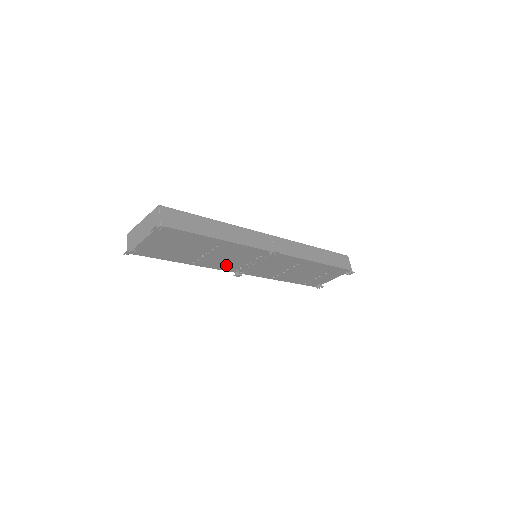
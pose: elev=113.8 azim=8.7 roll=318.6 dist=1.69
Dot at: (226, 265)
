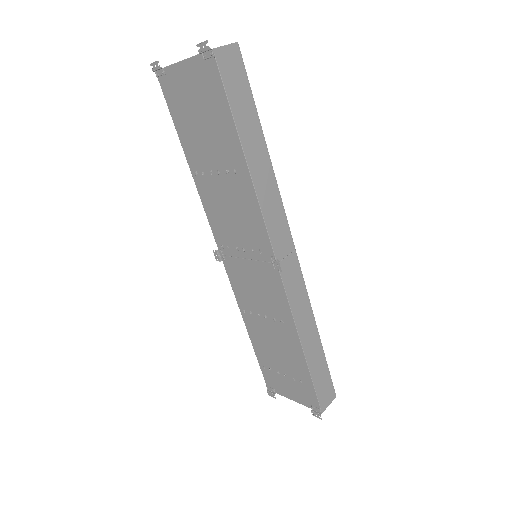
Dot at: (220, 222)
